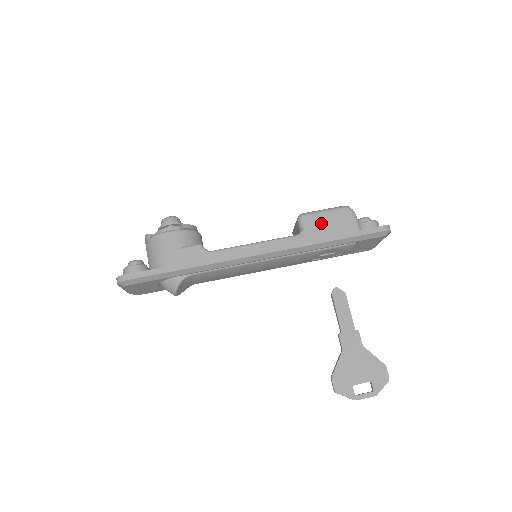
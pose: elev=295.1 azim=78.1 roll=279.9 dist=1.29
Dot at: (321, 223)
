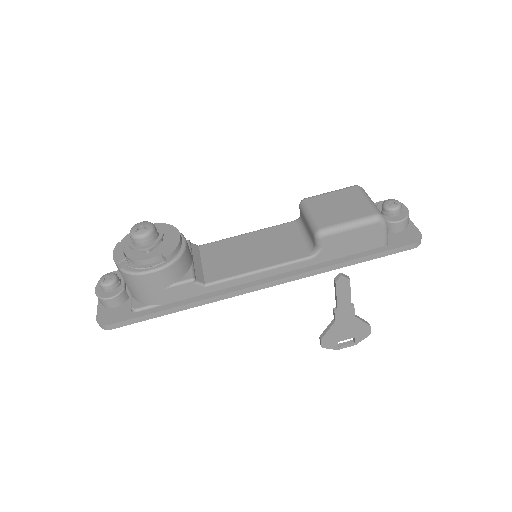
Dot at: (343, 242)
